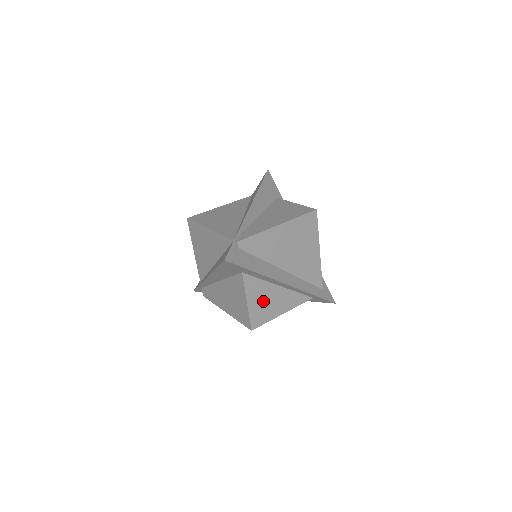
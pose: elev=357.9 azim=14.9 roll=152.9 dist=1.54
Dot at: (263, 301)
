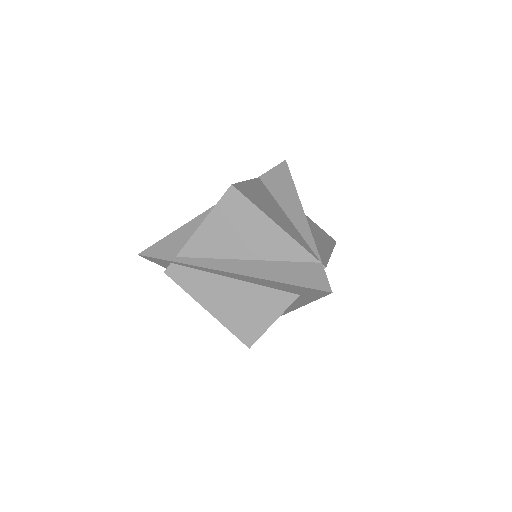
Dot at: occluded
